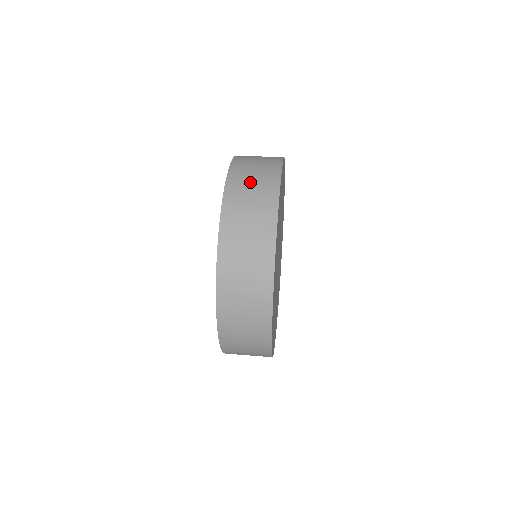
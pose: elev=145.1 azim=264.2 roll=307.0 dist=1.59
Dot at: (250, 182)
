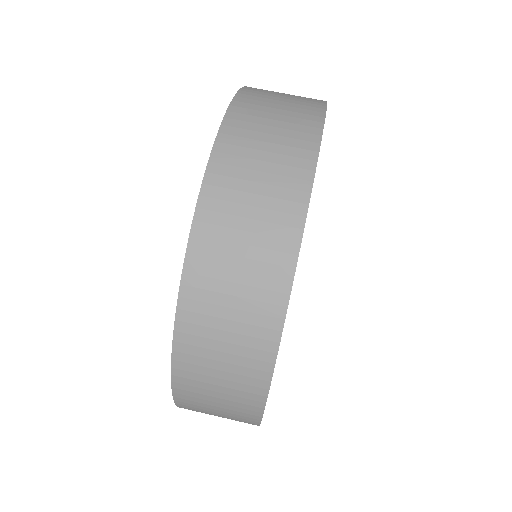
Dot at: (213, 395)
